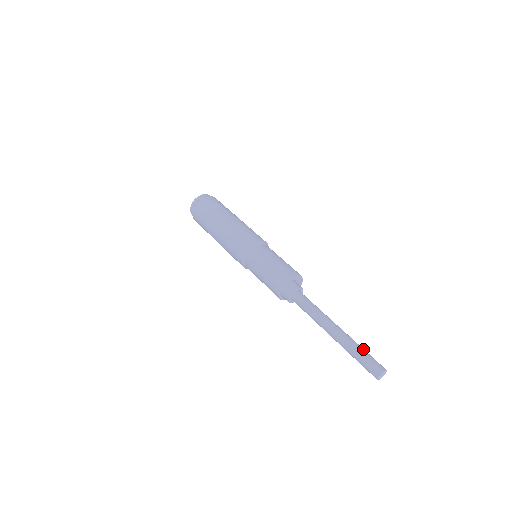
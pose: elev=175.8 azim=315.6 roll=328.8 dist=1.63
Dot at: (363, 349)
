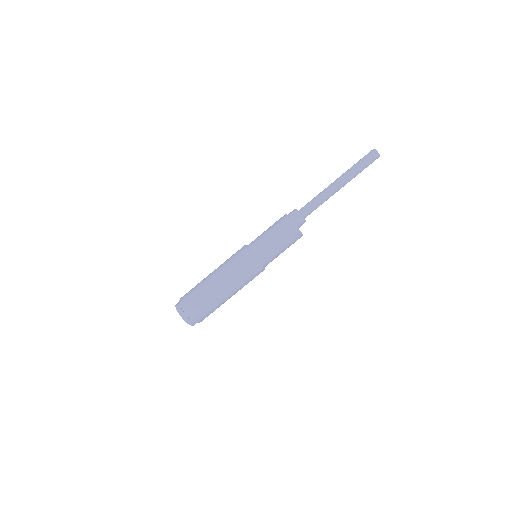
Dot at: occluded
